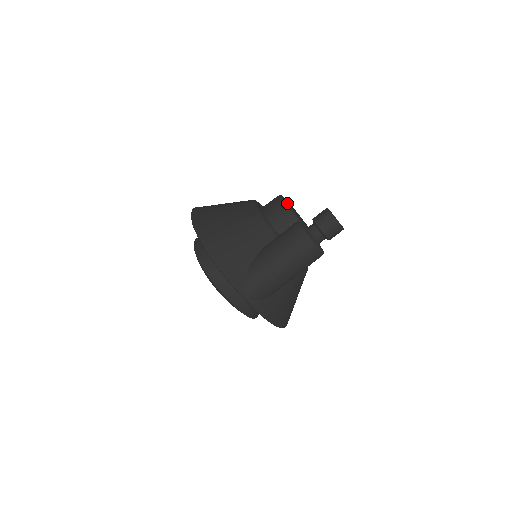
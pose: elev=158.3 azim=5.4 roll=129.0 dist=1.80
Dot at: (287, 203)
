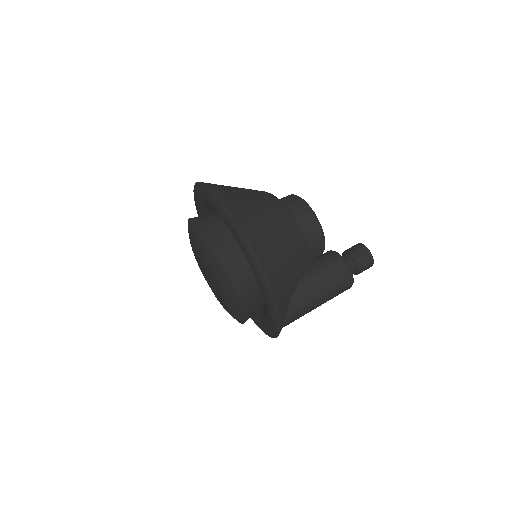
Dot at: occluded
